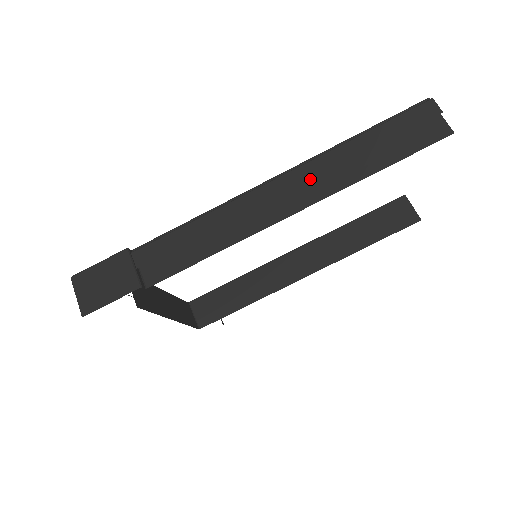
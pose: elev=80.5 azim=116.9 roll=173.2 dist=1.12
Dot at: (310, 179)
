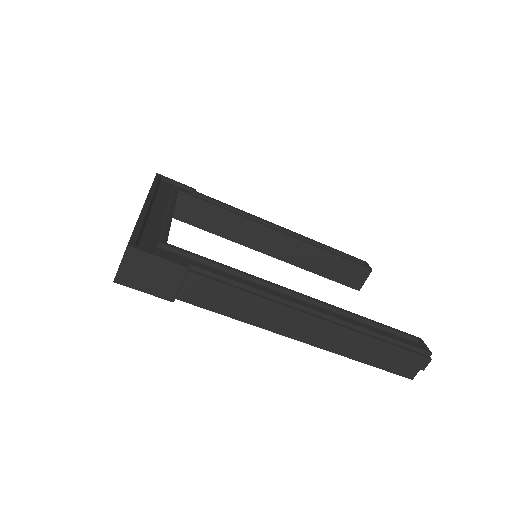
Dot at: (332, 338)
